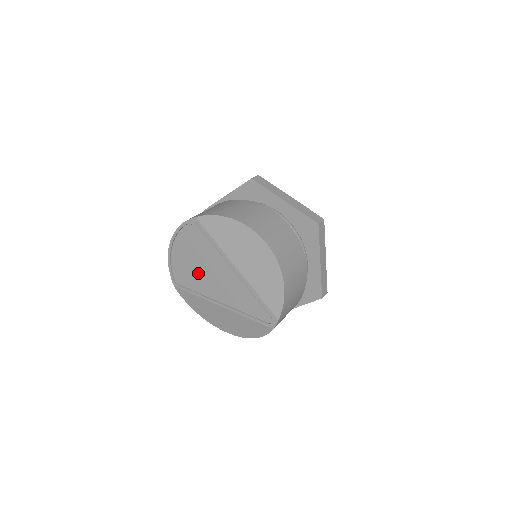
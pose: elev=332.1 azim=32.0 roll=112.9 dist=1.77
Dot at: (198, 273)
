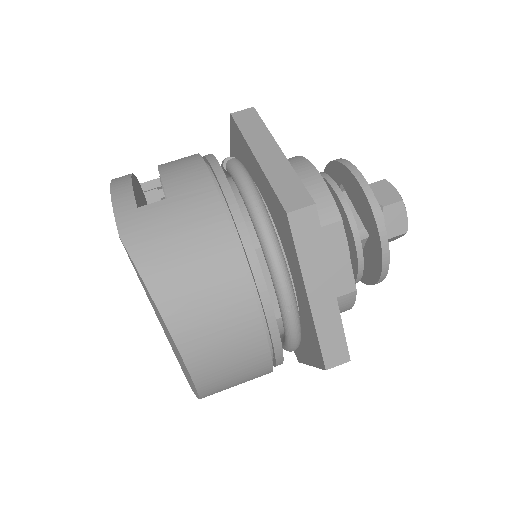
Dot at: occluded
